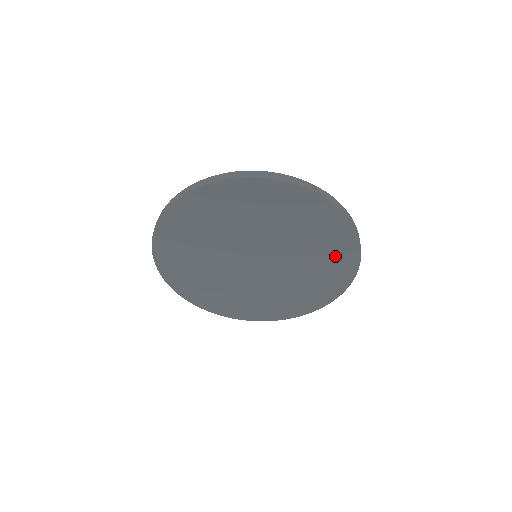
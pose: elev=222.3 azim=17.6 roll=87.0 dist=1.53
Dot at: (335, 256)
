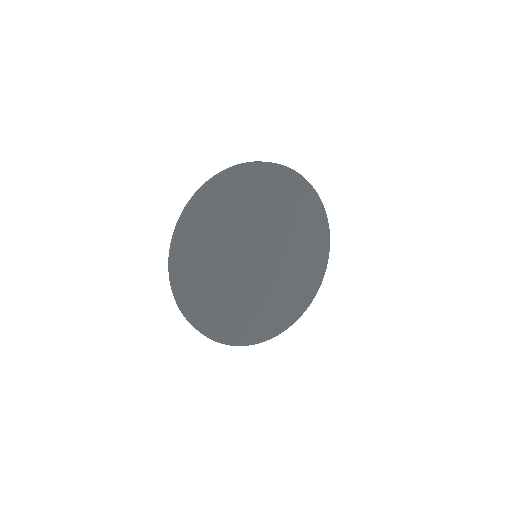
Dot at: (310, 221)
